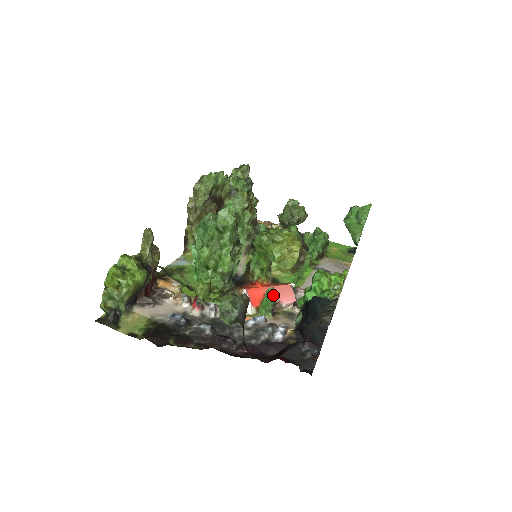
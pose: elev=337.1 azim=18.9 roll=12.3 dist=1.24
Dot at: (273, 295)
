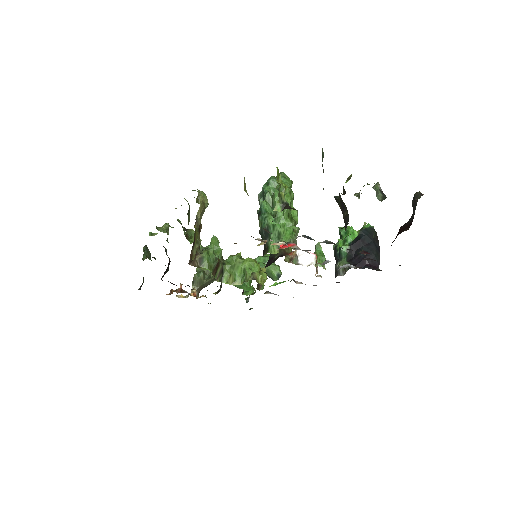
Dot at: (321, 249)
